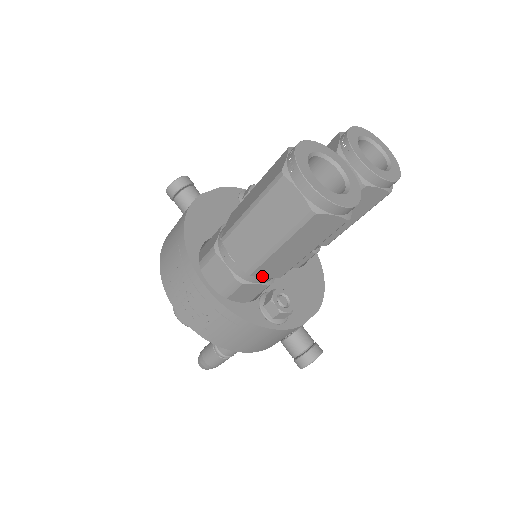
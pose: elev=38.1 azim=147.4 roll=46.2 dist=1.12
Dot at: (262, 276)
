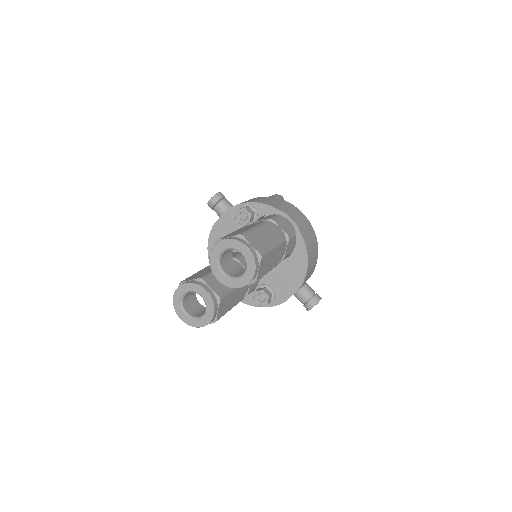
Dot at: occluded
